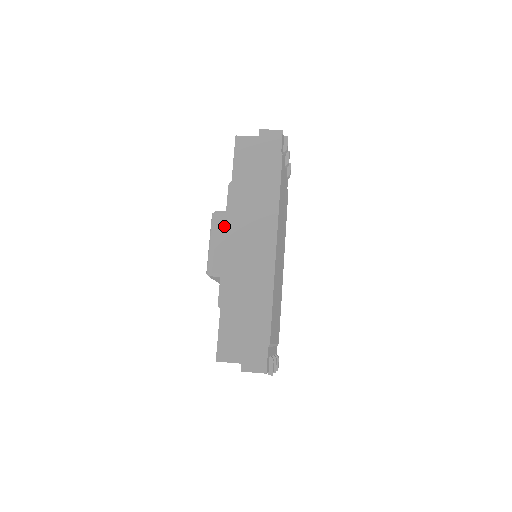
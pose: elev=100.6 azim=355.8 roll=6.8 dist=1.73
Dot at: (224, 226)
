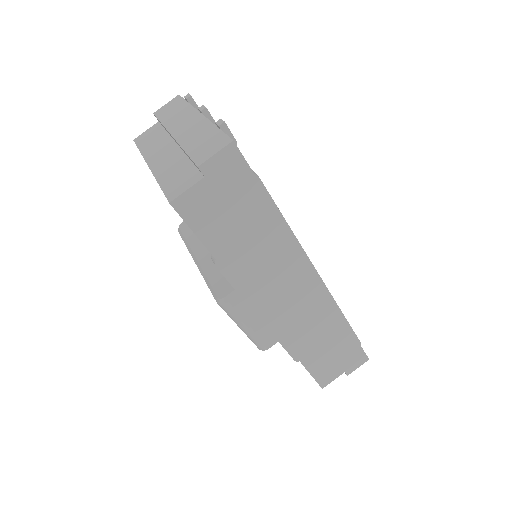
Dot at: (248, 306)
